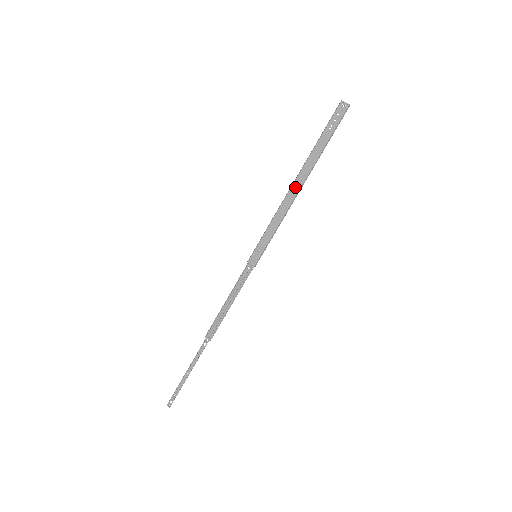
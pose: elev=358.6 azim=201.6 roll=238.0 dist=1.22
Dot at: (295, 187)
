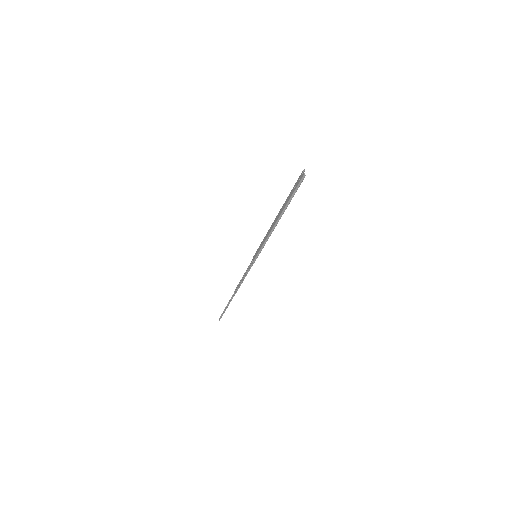
Dot at: (275, 221)
